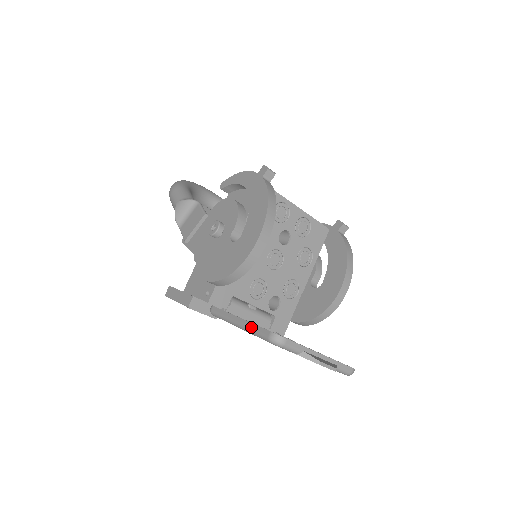
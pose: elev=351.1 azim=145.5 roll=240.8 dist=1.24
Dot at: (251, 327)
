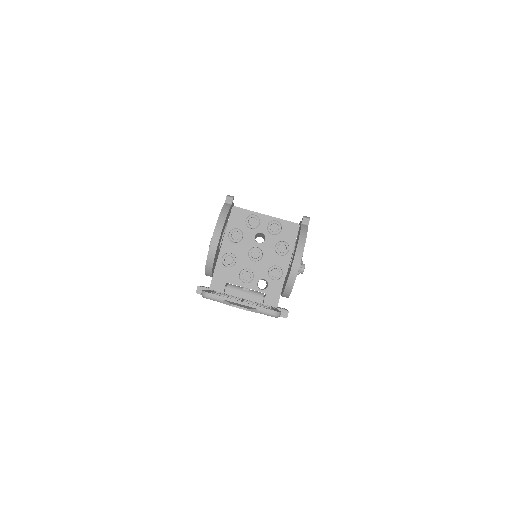
Dot at: occluded
